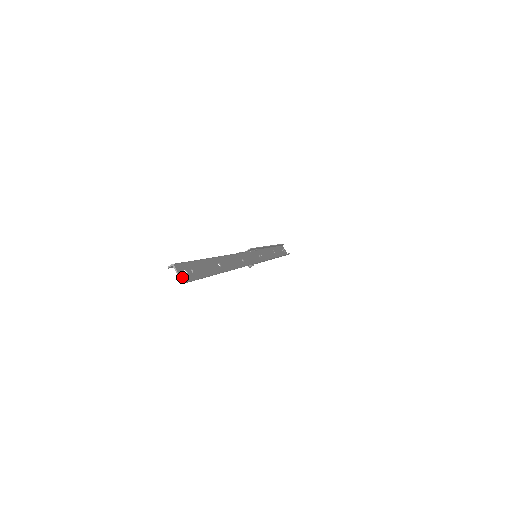
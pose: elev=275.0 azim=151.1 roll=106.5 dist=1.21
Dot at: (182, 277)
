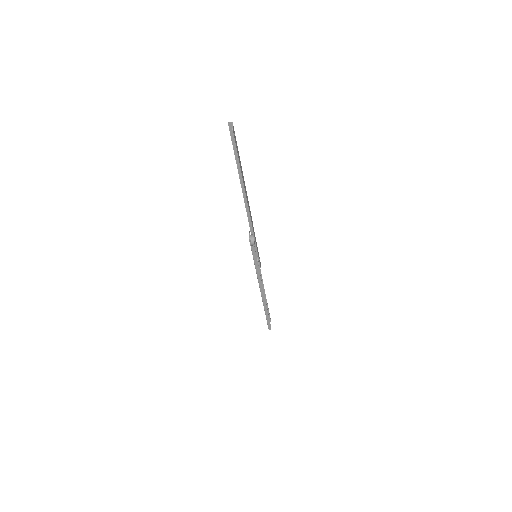
Dot at: (233, 129)
